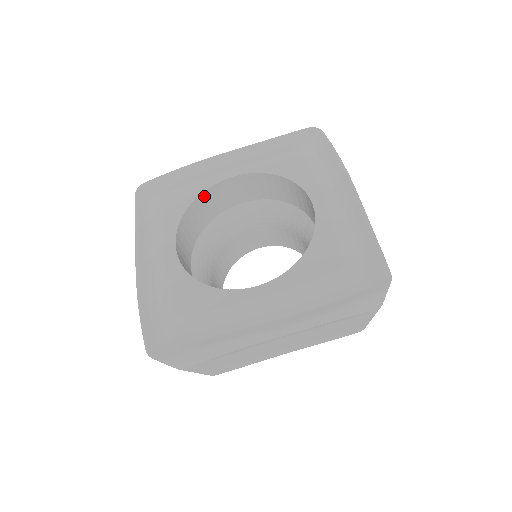
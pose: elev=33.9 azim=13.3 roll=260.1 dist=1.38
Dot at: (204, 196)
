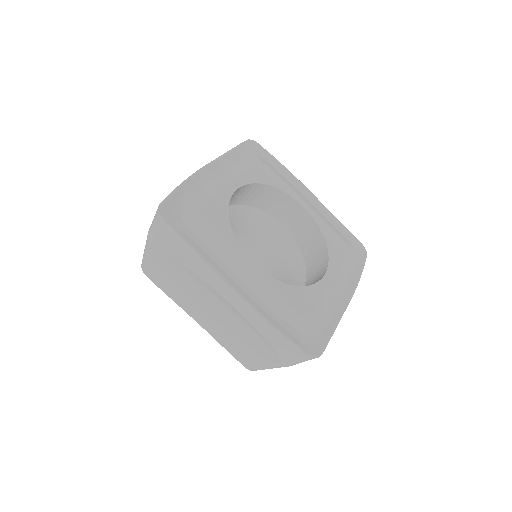
Dot at: (278, 193)
